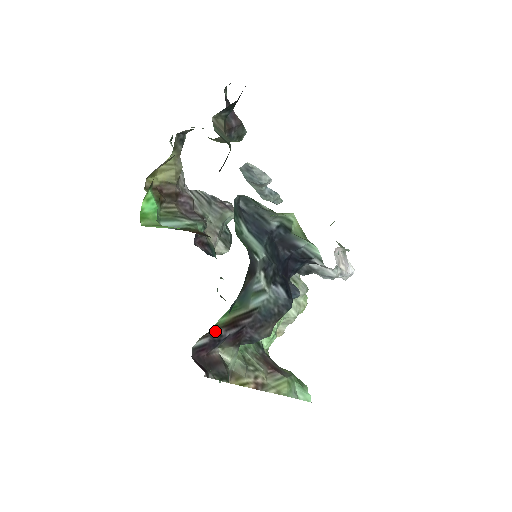
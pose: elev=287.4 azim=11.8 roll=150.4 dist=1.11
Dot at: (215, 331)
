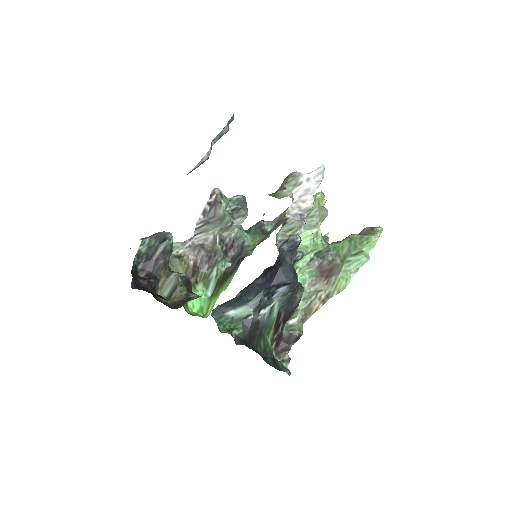
Dot at: (273, 340)
